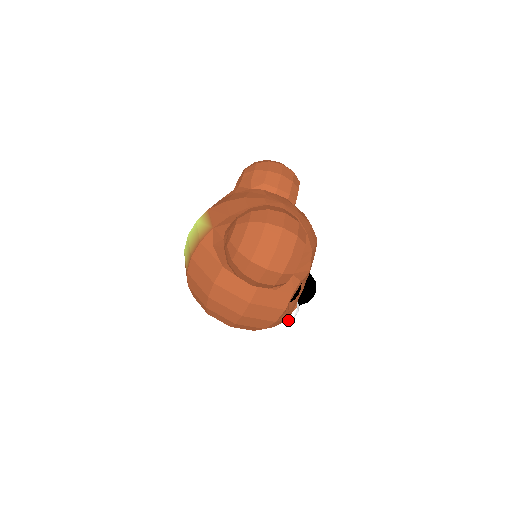
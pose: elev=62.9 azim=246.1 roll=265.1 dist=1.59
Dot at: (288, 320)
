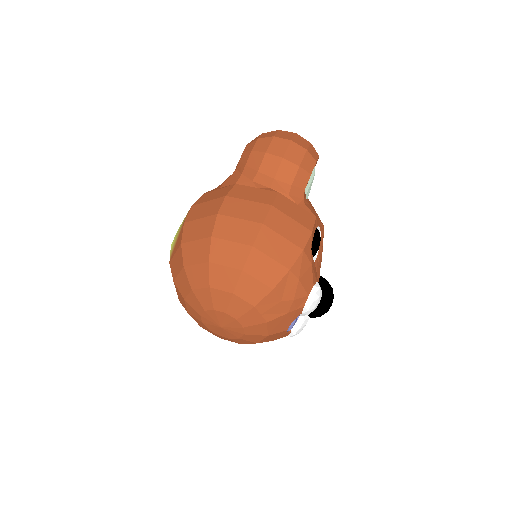
Dot at: (313, 291)
